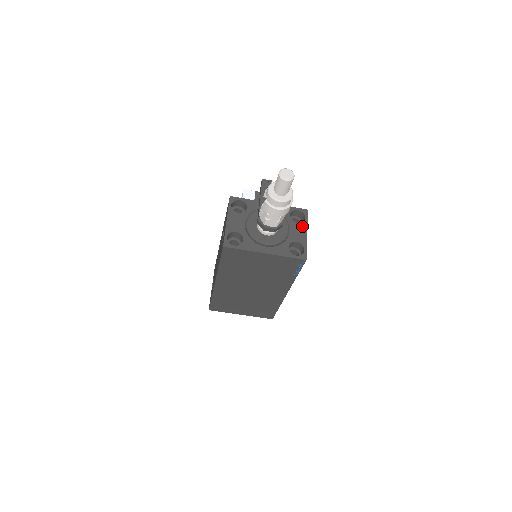
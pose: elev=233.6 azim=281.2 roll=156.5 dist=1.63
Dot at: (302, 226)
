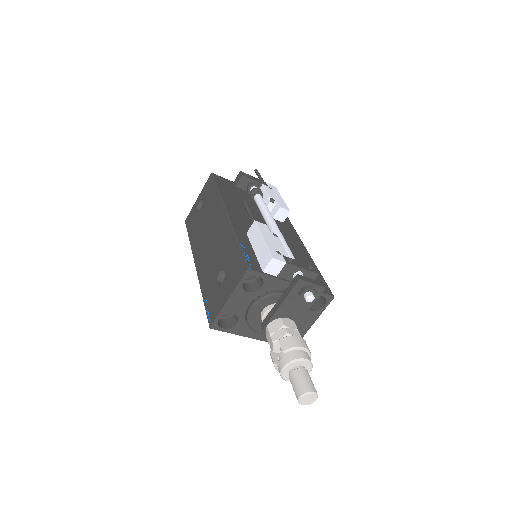
Dot at: (314, 315)
